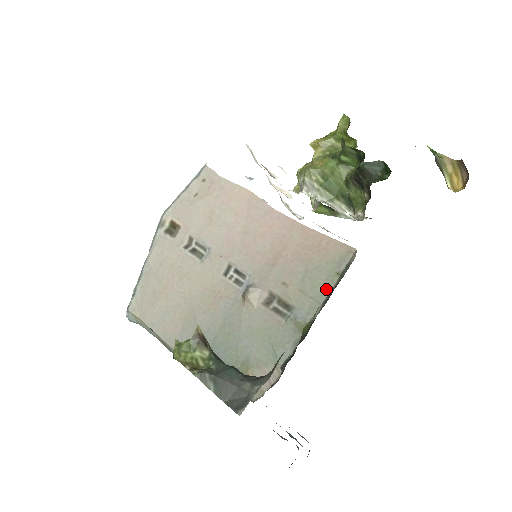
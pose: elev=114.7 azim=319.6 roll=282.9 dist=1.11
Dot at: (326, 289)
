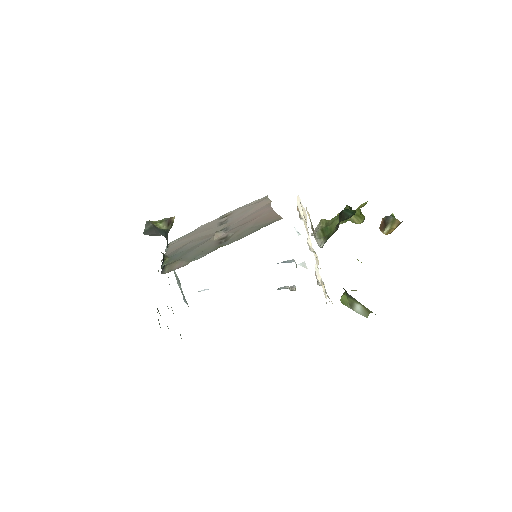
Dot at: (250, 233)
